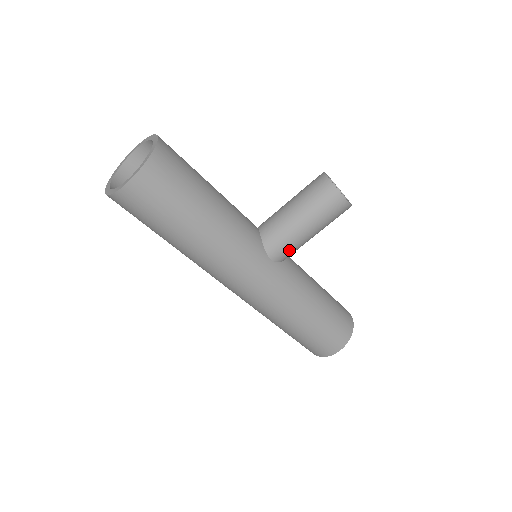
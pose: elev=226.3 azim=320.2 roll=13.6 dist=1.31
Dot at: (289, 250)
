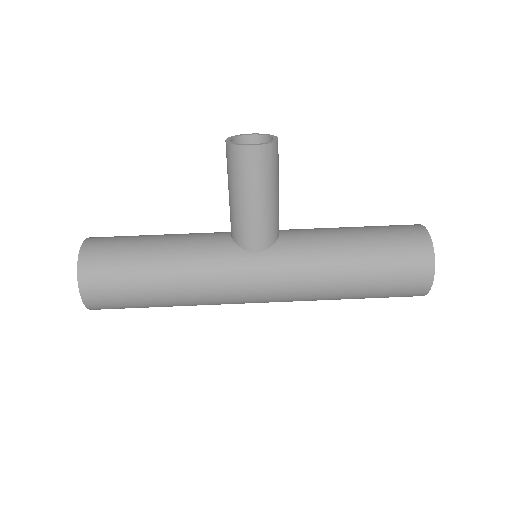
Dot at: (262, 231)
